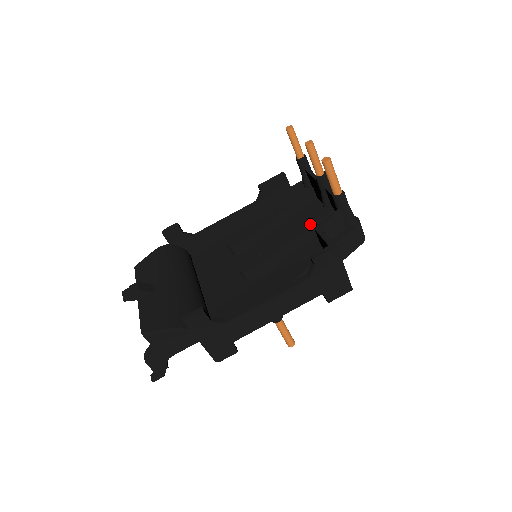
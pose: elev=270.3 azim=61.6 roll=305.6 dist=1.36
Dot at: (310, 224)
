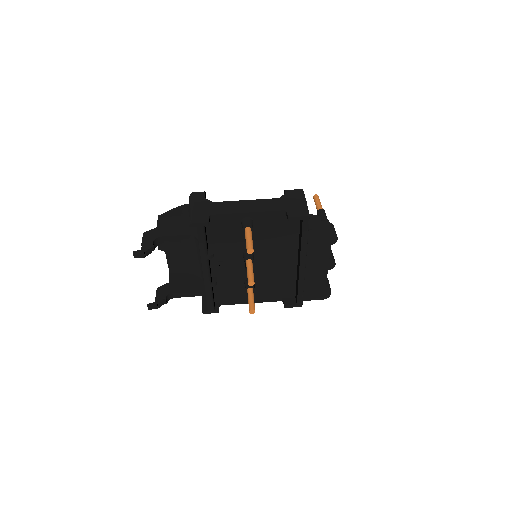
Dot at: occluded
